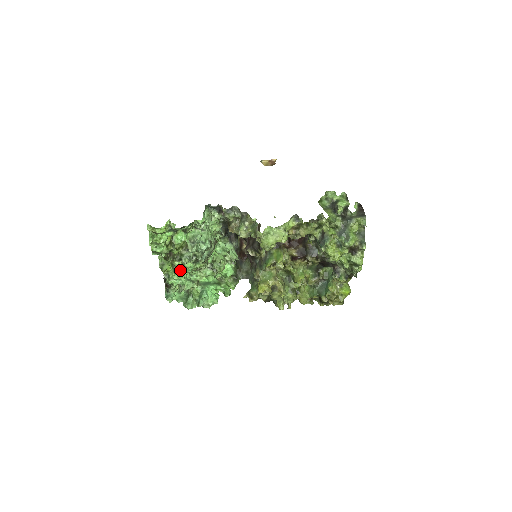
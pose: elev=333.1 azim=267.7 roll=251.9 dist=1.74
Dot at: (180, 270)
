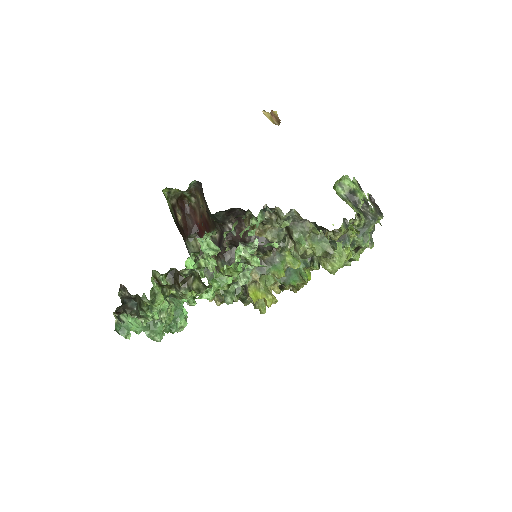
Dot at: (169, 294)
